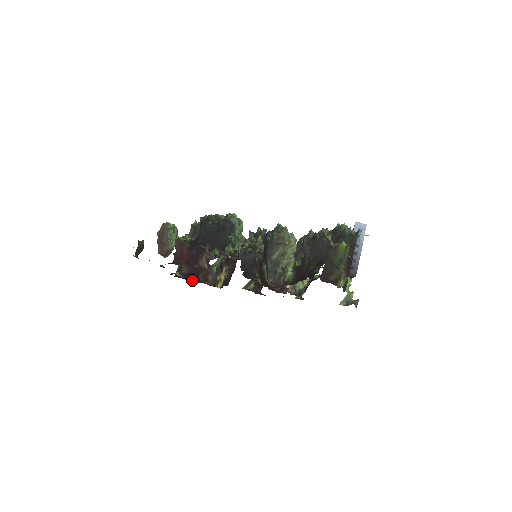
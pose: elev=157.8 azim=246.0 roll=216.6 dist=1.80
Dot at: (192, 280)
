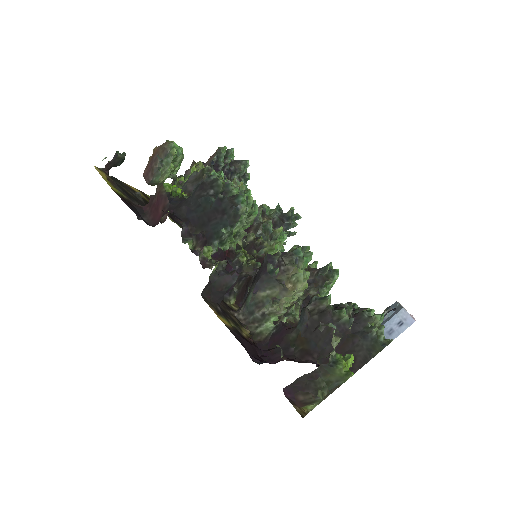
Dot at: occluded
